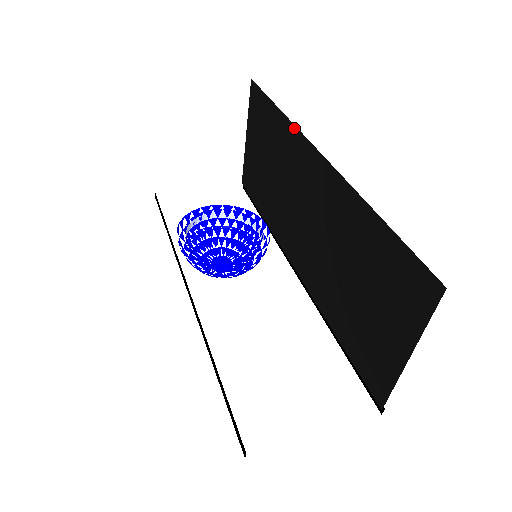
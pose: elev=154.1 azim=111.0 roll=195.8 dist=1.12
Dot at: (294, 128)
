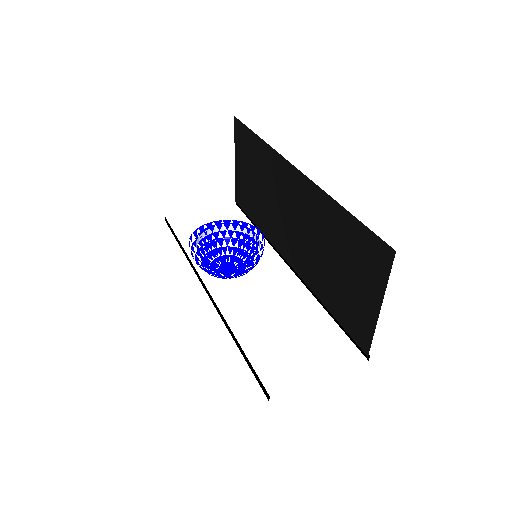
Dot at: (274, 152)
